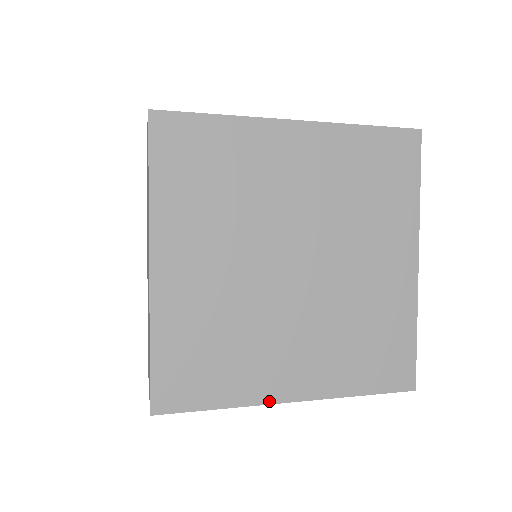
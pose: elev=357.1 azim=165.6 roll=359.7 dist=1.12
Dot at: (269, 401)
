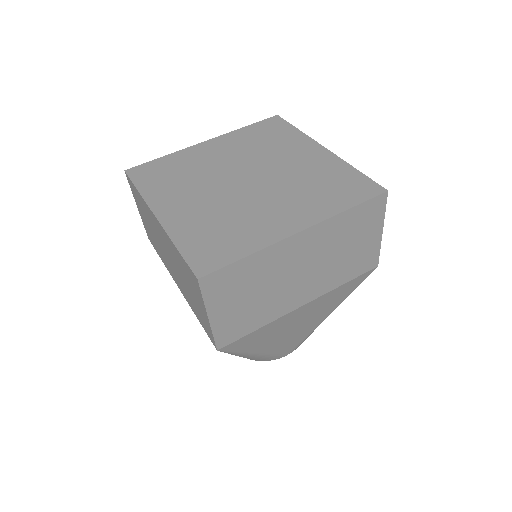
Dot at: (281, 238)
